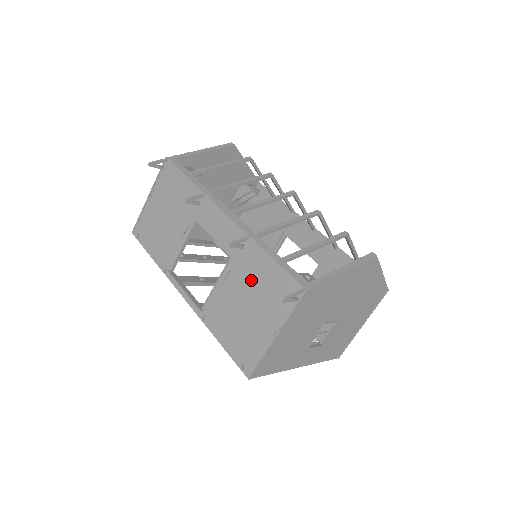
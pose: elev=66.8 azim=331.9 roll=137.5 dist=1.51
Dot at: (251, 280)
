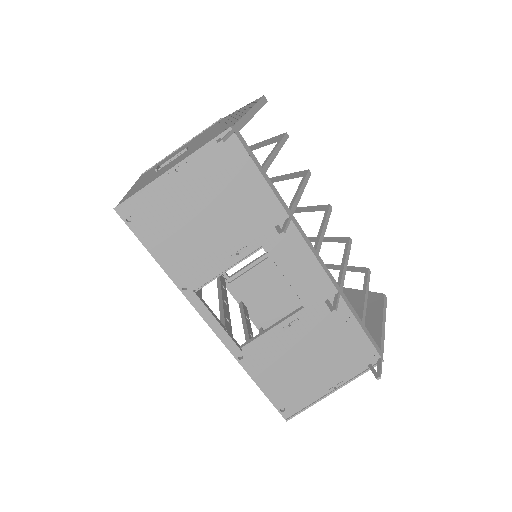
Dot at: (325, 336)
